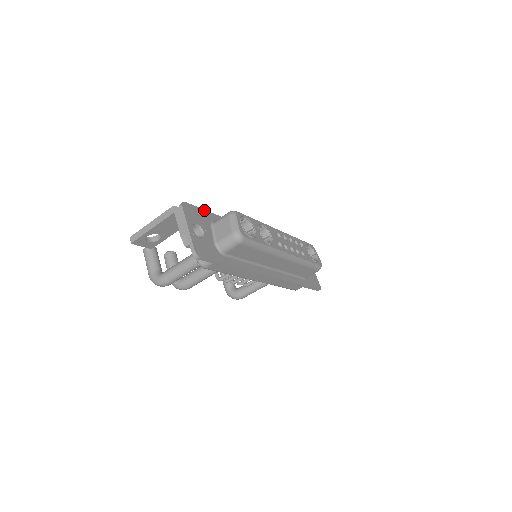
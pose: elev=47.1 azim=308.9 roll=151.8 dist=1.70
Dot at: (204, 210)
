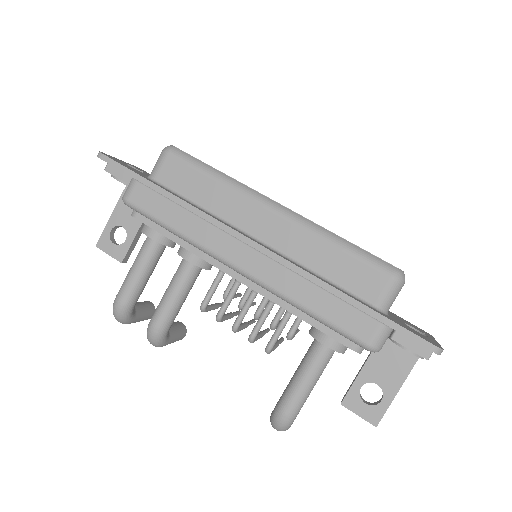
Dot at: occluded
